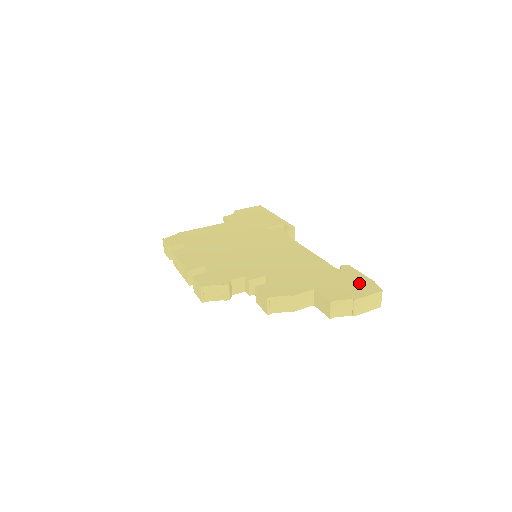
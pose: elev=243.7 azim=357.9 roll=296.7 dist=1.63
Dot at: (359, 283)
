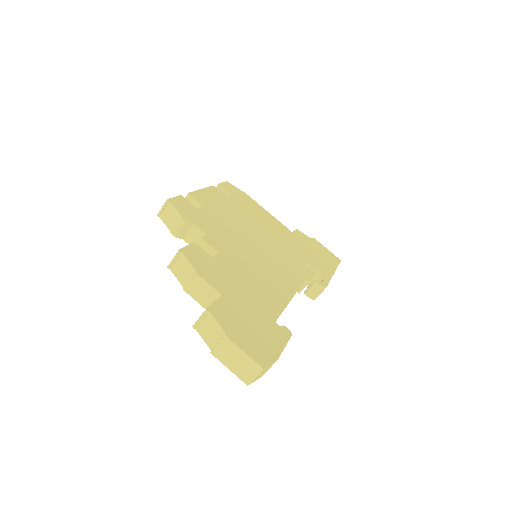
Dot at: (262, 342)
